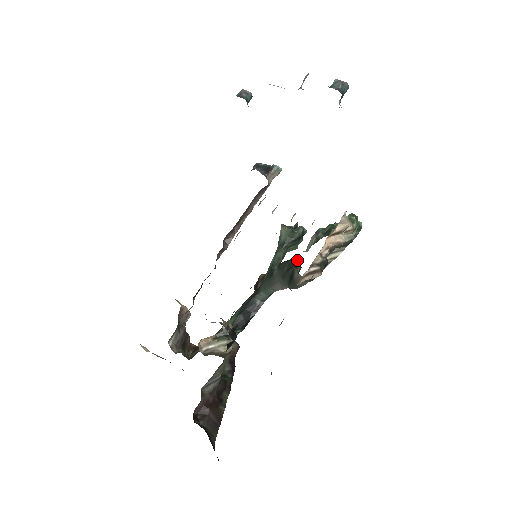
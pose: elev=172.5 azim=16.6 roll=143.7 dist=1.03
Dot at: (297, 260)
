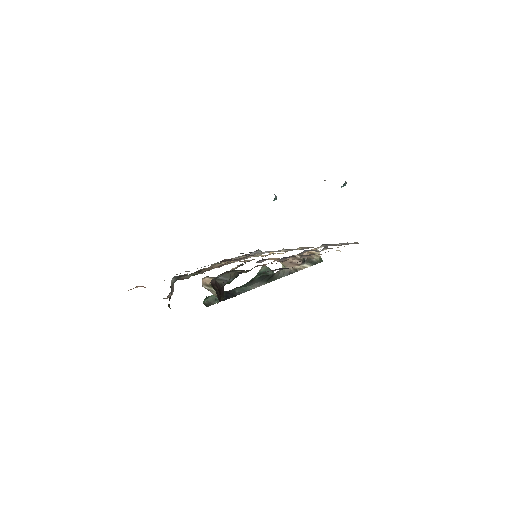
Dot at: occluded
